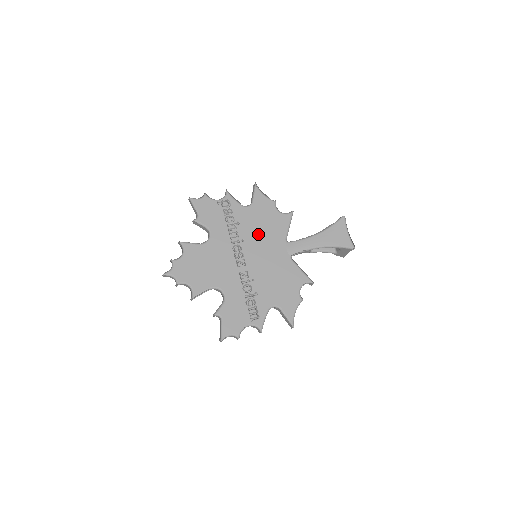
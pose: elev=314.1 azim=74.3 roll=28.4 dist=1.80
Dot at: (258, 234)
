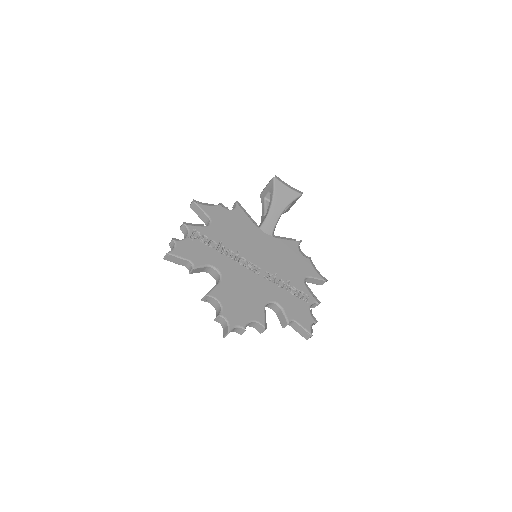
Dot at: (240, 238)
